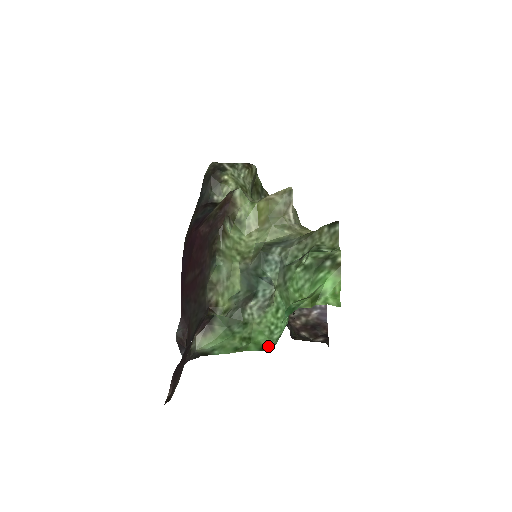
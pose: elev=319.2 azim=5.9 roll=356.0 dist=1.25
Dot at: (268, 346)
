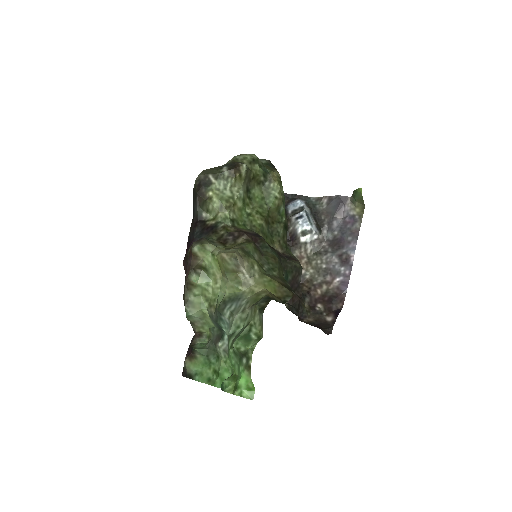
Dot at: occluded
